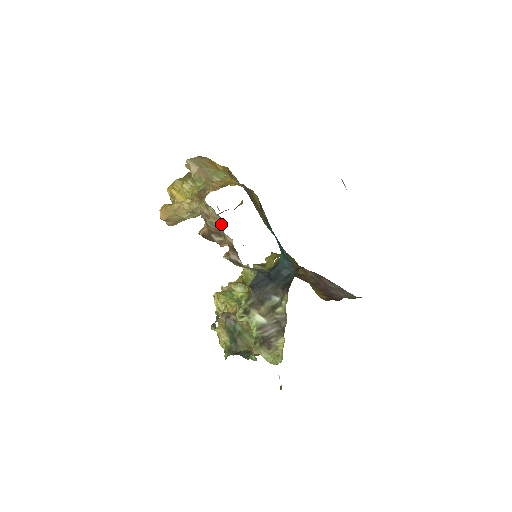
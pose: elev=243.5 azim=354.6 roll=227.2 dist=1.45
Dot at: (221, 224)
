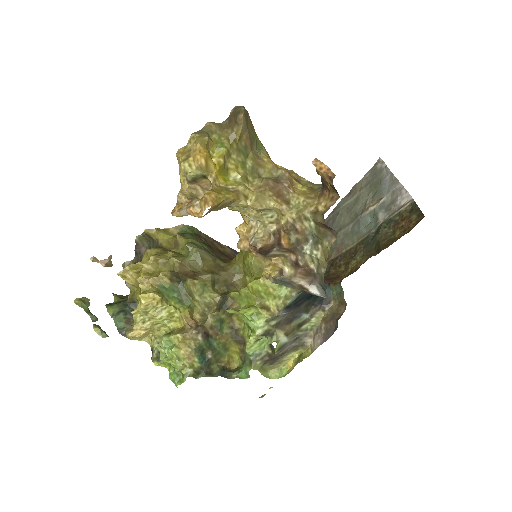
Dot at: (305, 242)
